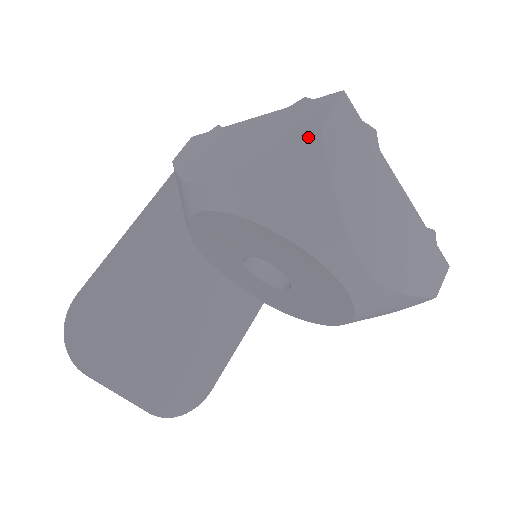
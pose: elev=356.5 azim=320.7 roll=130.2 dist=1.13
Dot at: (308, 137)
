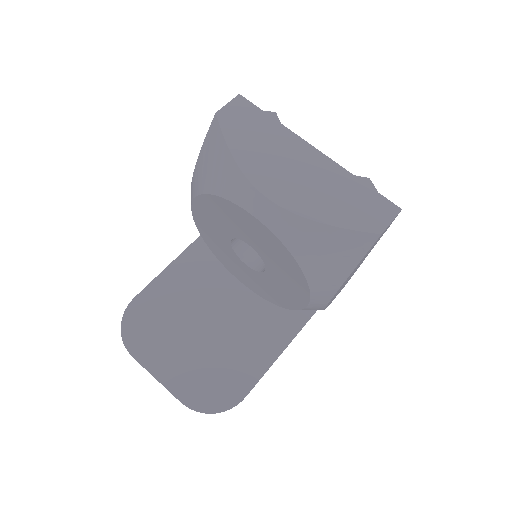
Dot at: (212, 124)
